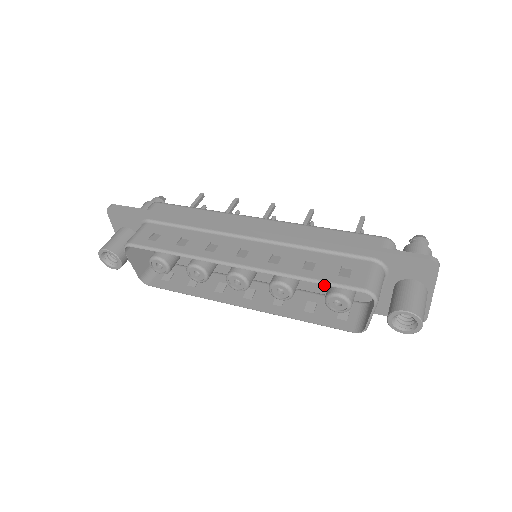
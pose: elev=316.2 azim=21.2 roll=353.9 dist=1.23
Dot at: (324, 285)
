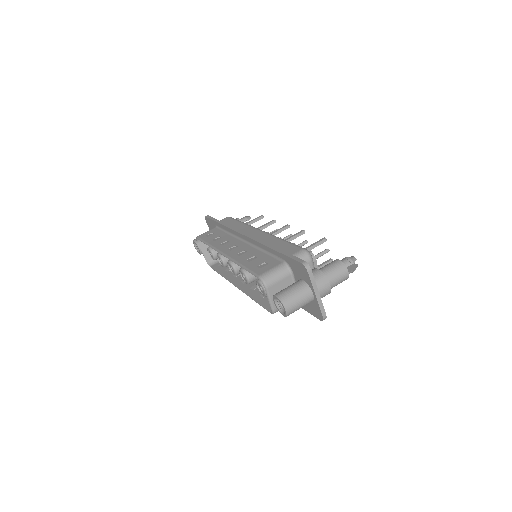
Dot at: occluded
